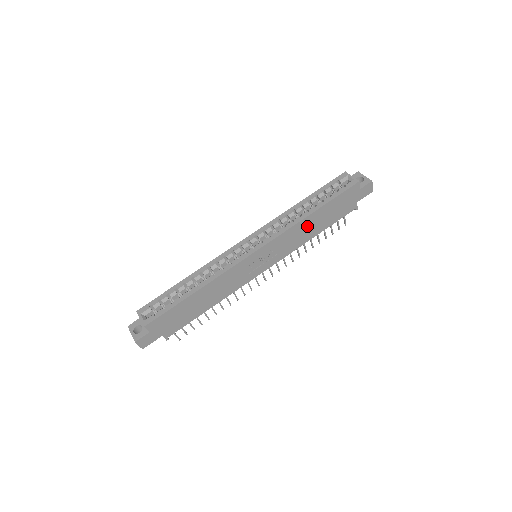
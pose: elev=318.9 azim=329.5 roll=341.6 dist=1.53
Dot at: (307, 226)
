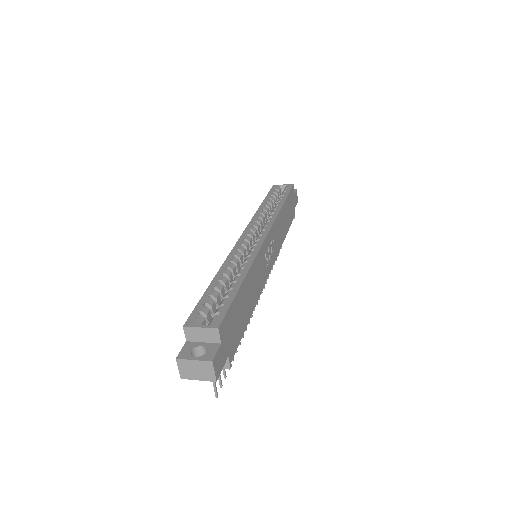
Dot at: (282, 221)
